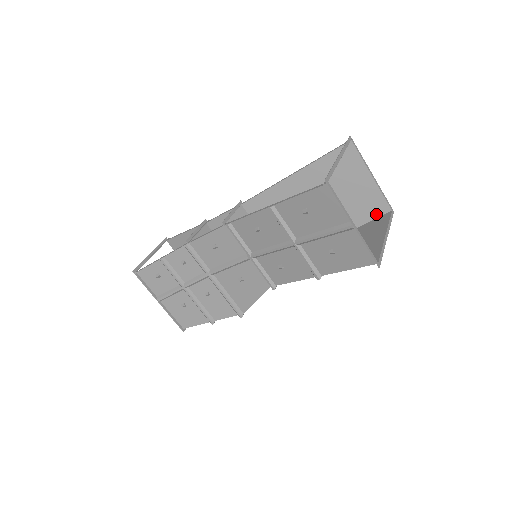
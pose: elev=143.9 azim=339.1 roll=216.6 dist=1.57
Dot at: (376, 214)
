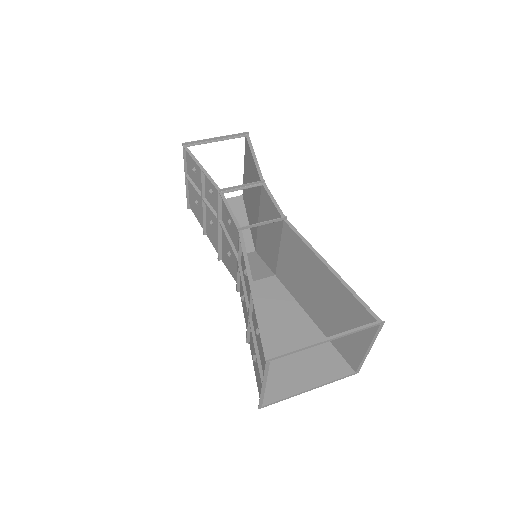
Dot at: (346, 357)
